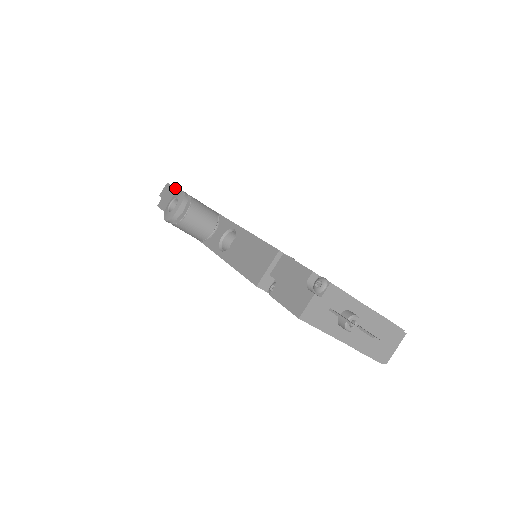
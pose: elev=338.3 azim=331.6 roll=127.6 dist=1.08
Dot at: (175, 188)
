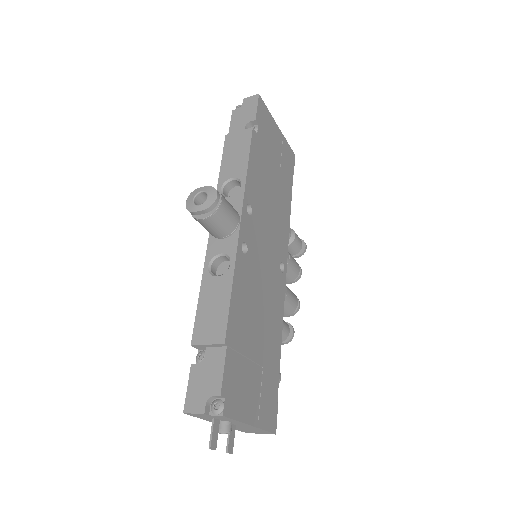
Dot at: (255, 116)
